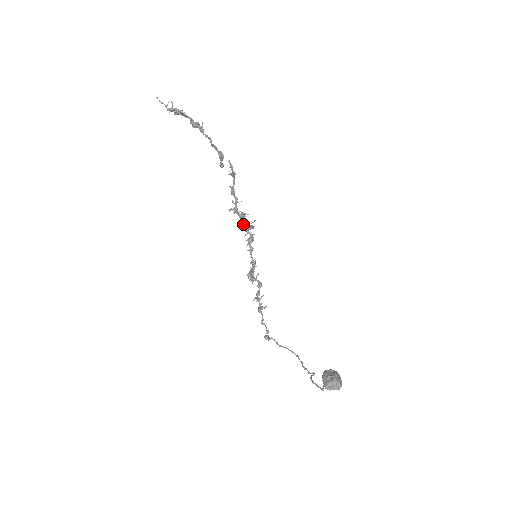
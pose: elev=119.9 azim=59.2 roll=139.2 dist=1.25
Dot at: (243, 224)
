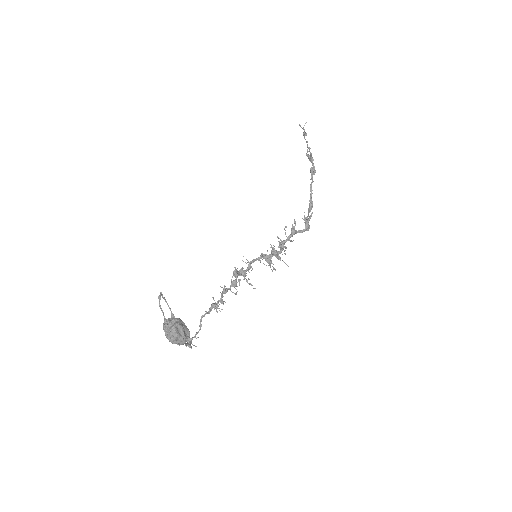
Dot at: occluded
